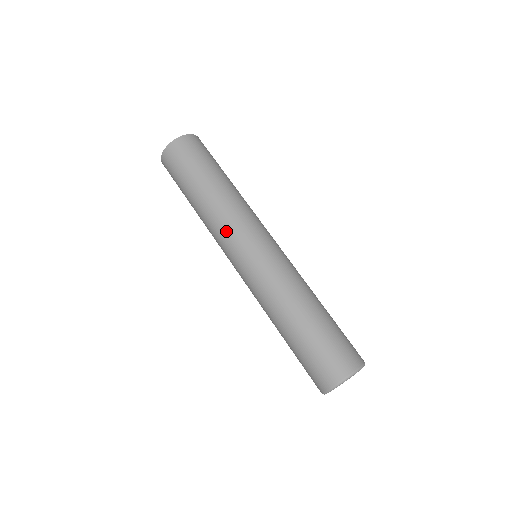
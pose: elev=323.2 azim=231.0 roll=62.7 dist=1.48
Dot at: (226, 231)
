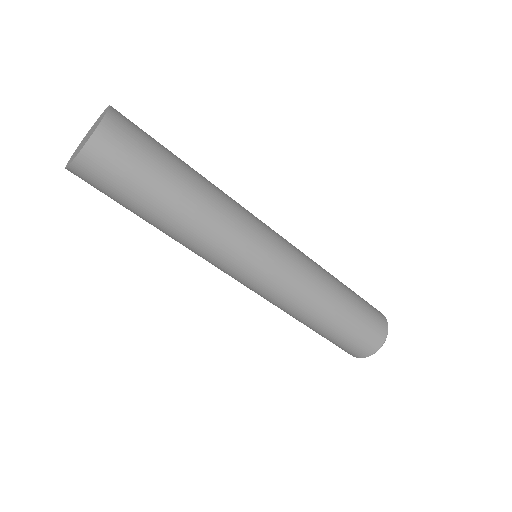
Dot at: (239, 239)
